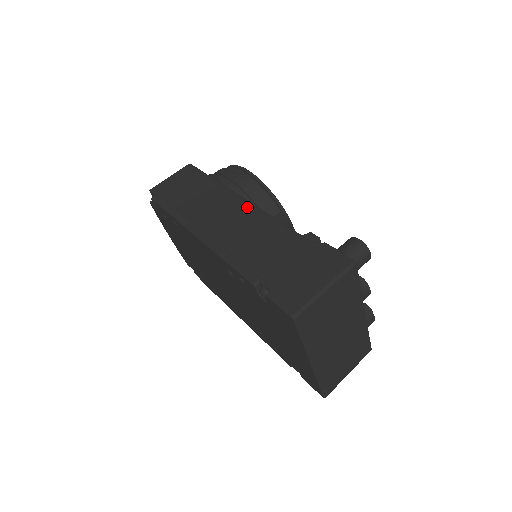
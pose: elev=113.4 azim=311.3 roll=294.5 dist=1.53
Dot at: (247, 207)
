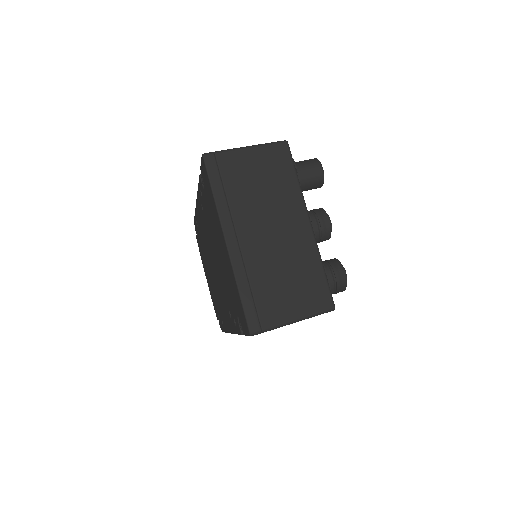
Dot at: occluded
